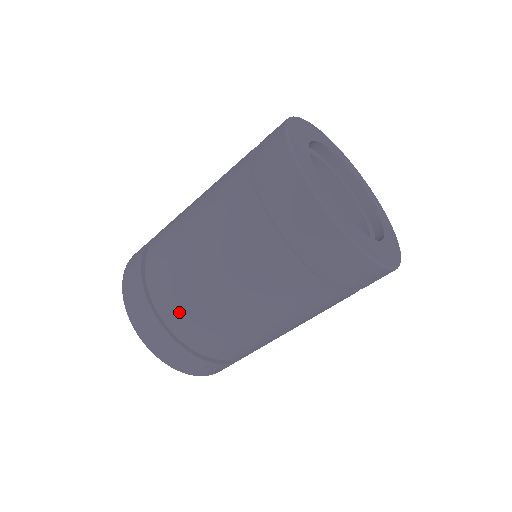
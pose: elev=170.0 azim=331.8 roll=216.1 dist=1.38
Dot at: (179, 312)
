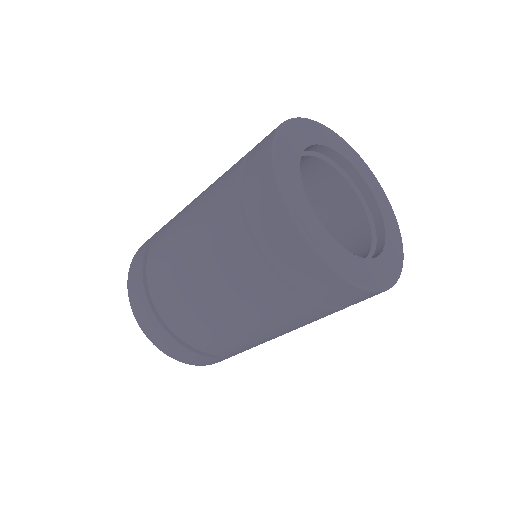
Dot at: (224, 350)
